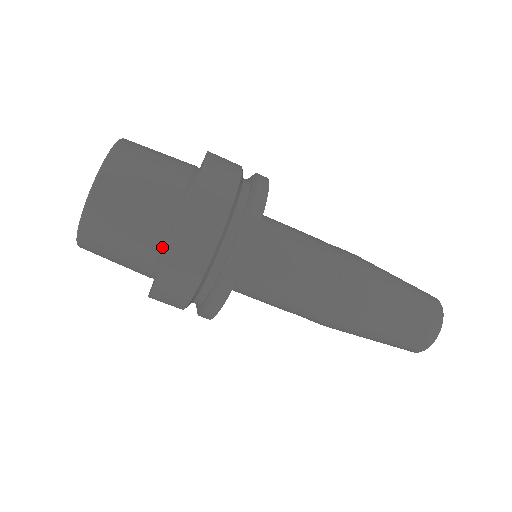
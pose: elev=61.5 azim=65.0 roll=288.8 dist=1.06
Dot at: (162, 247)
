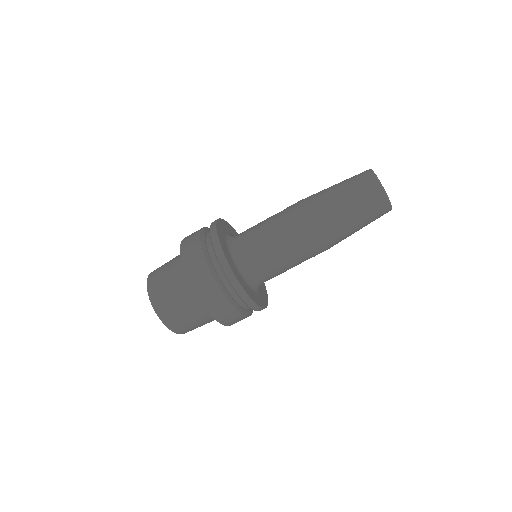
Dot at: occluded
